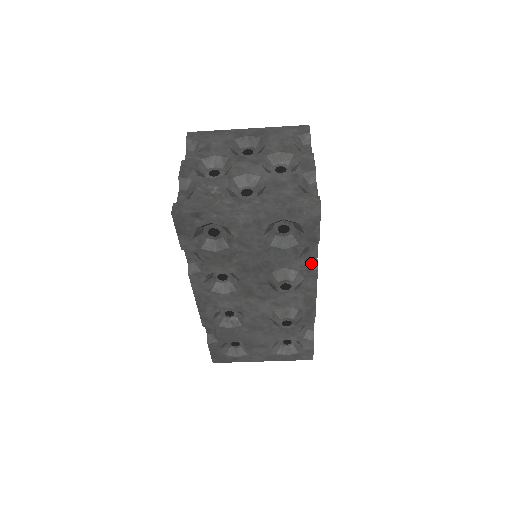
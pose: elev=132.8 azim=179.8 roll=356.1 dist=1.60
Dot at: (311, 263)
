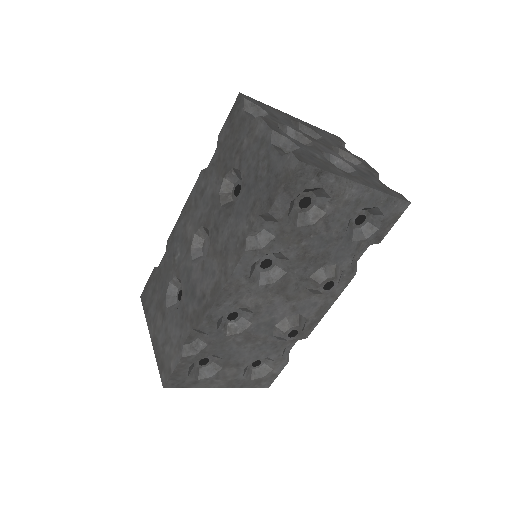
Dot at: (354, 265)
